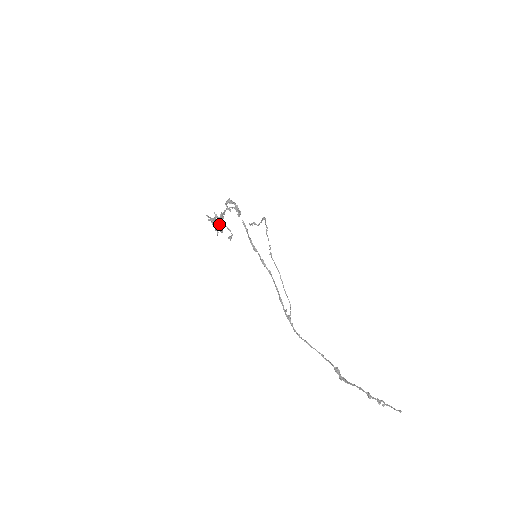
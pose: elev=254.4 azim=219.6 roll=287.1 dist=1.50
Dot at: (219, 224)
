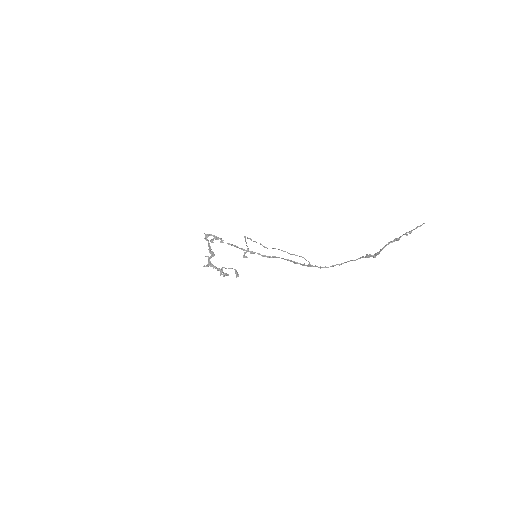
Dot at: (219, 268)
